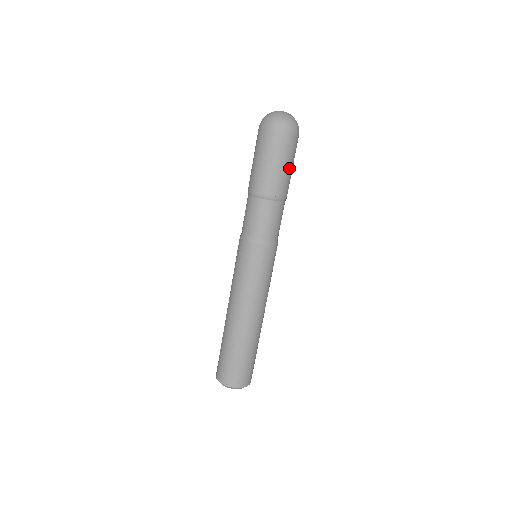
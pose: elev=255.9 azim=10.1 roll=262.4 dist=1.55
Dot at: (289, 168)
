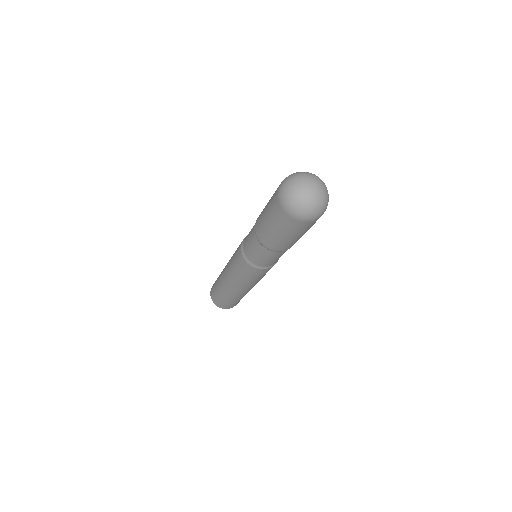
Dot at: occluded
